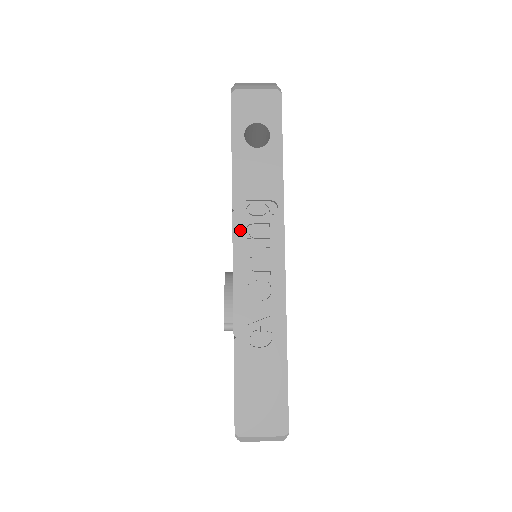
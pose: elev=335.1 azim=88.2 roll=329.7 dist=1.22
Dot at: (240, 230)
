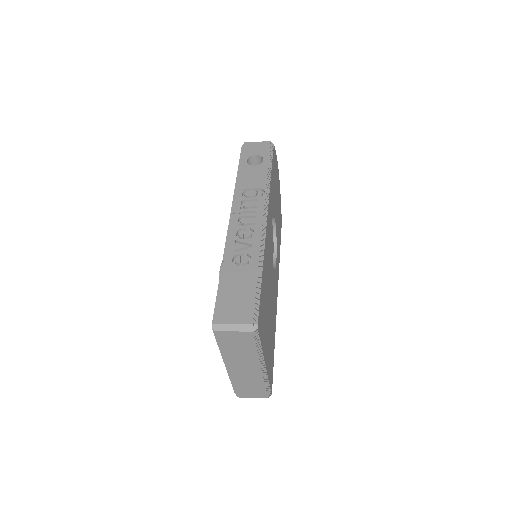
Dot at: (237, 203)
